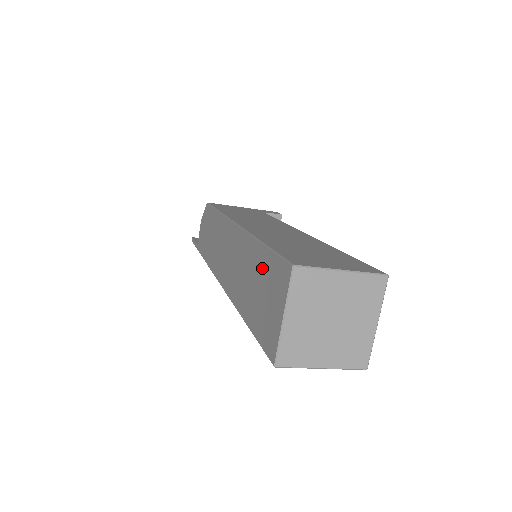
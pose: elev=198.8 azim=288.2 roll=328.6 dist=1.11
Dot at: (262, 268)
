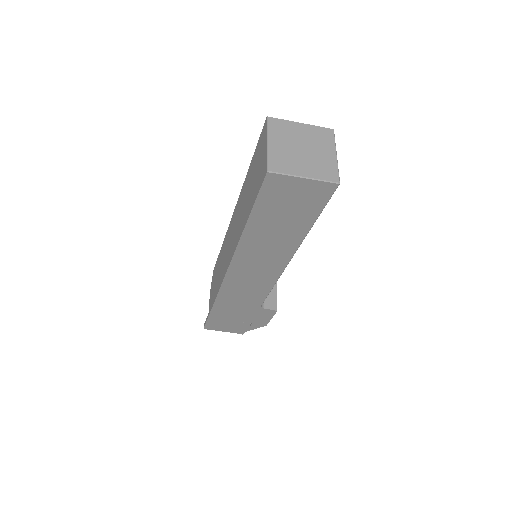
Dot at: (252, 168)
